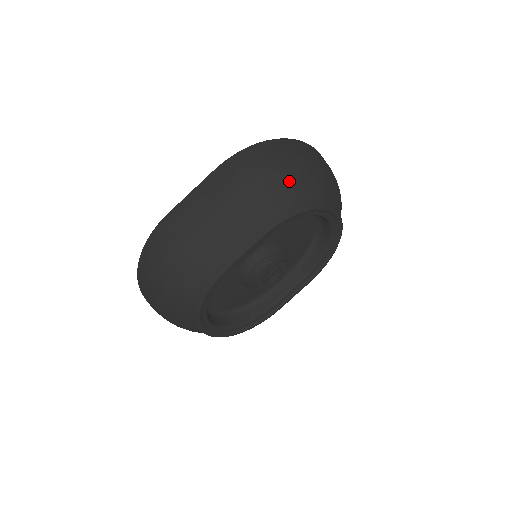
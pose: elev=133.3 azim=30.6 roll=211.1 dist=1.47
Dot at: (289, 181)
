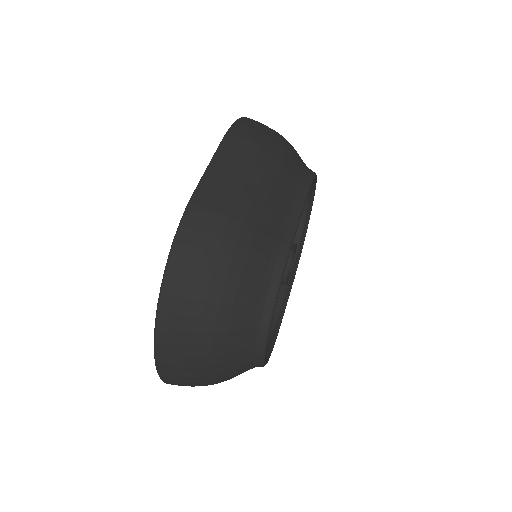
Dot at: (292, 148)
